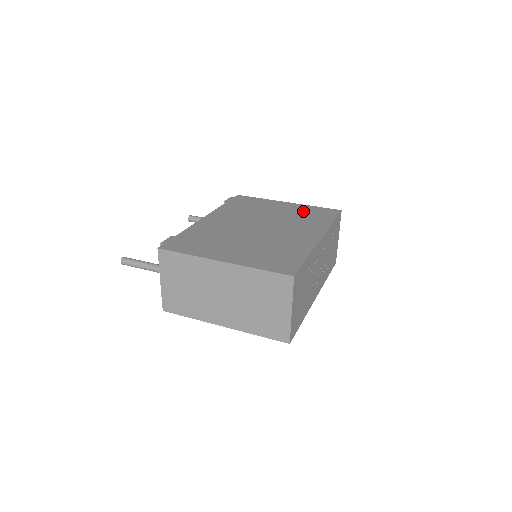
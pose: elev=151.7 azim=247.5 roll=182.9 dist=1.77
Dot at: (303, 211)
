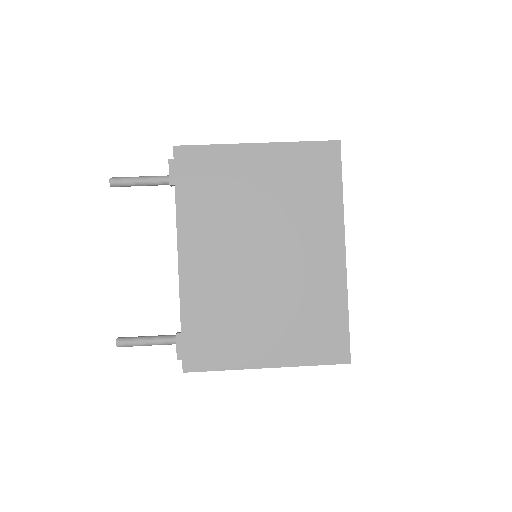
Dot at: (292, 171)
